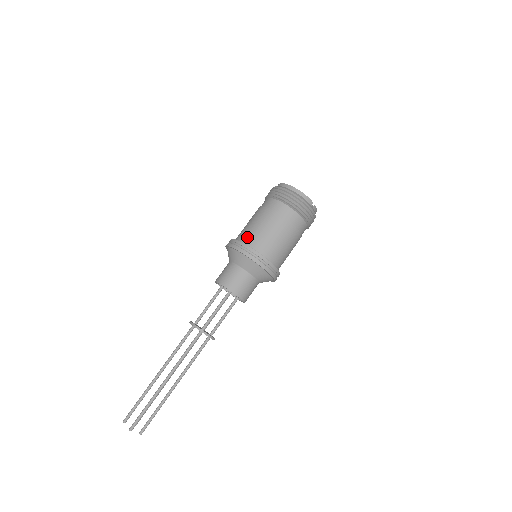
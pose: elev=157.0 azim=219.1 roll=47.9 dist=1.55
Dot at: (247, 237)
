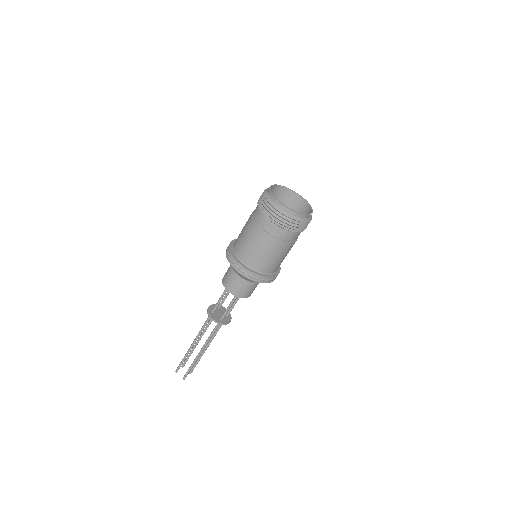
Dot at: (249, 260)
